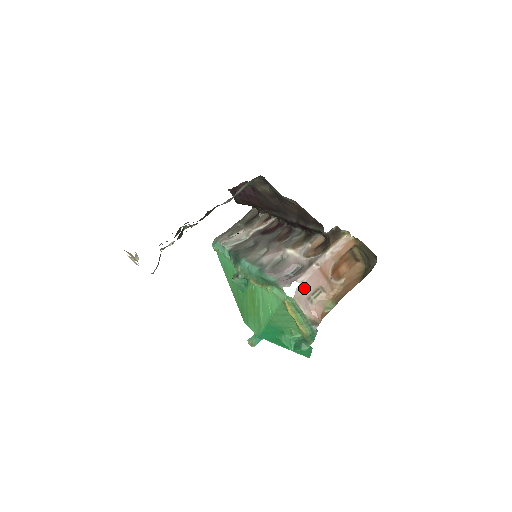
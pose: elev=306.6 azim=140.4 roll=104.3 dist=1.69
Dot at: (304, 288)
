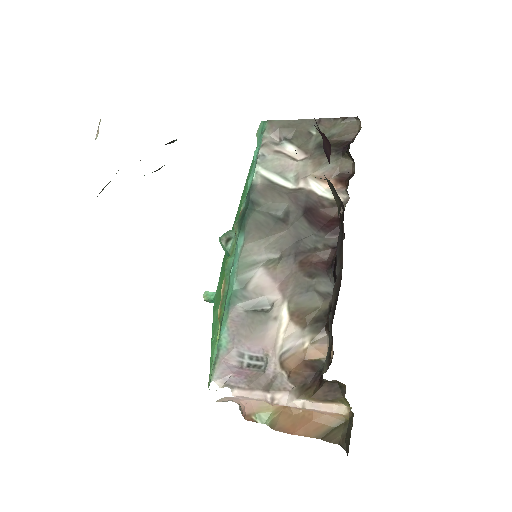
Dot at: occluded
